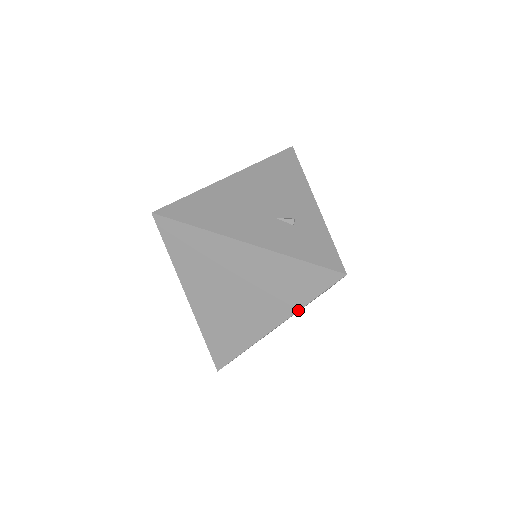
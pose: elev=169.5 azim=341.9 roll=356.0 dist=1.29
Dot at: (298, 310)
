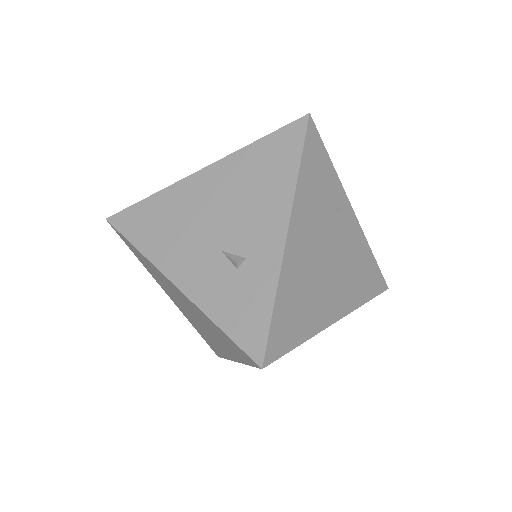
Dot at: (242, 363)
